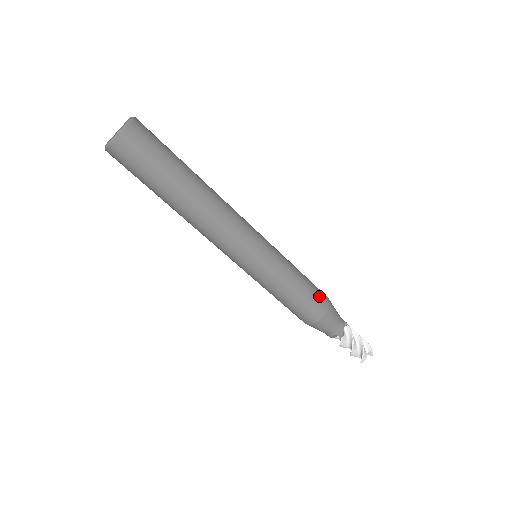
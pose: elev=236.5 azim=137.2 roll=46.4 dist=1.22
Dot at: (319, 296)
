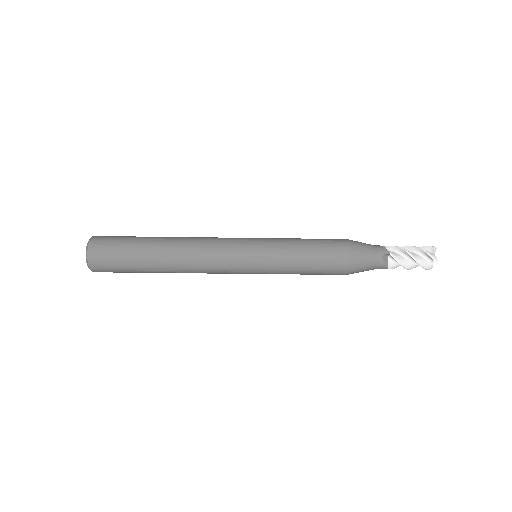
Dot at: (333, 260)
